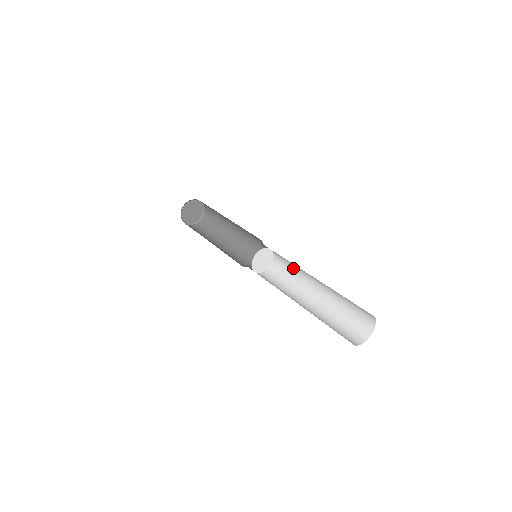
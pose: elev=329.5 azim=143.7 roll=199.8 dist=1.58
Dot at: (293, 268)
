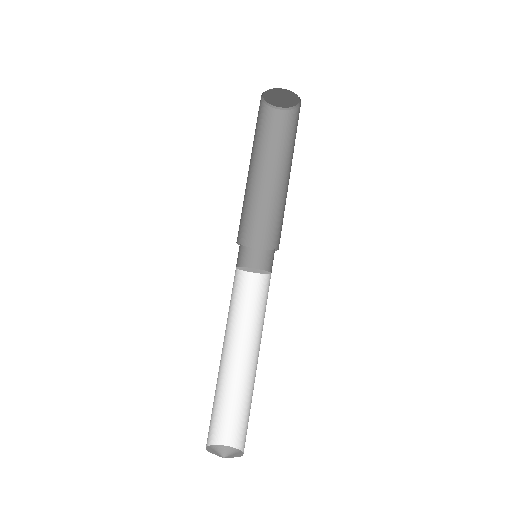
Dot at: occluded
